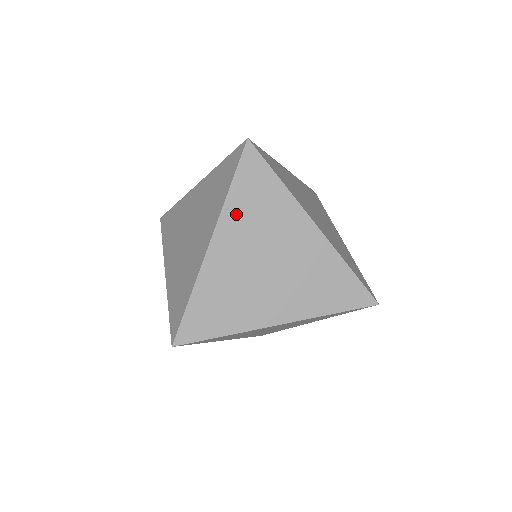
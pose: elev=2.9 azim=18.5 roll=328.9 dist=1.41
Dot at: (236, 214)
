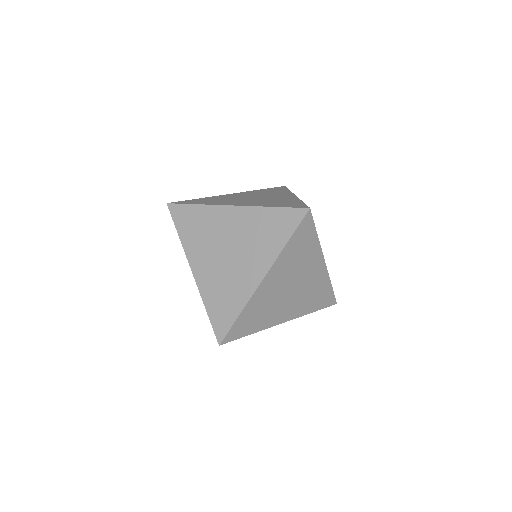
Dot at: (191, 244)
